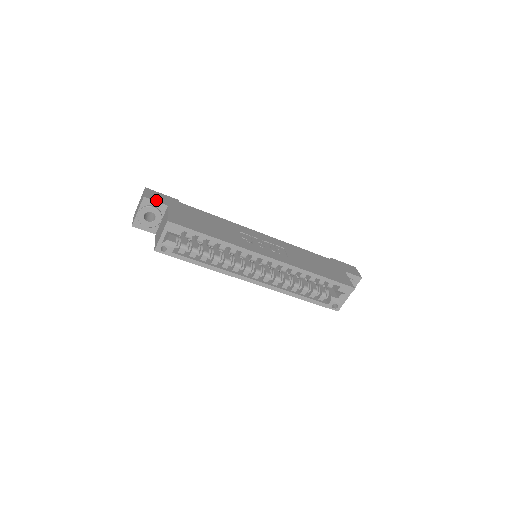
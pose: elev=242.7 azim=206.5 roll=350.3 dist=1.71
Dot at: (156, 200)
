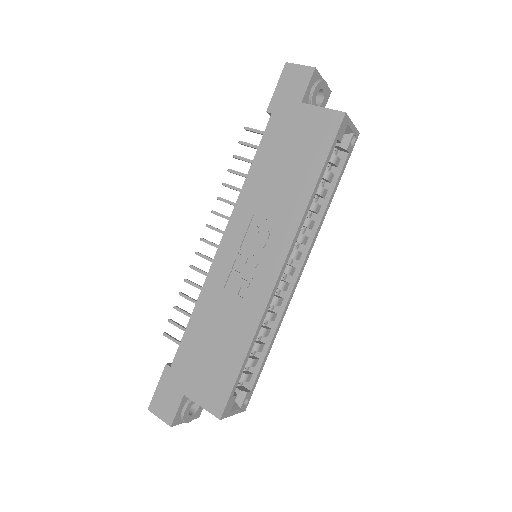
Dot at: (175, 409)
